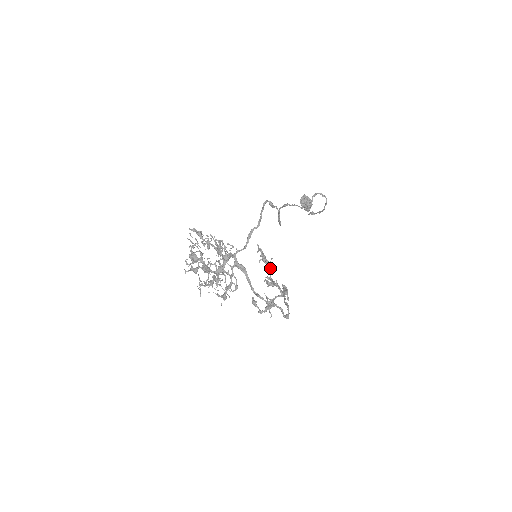
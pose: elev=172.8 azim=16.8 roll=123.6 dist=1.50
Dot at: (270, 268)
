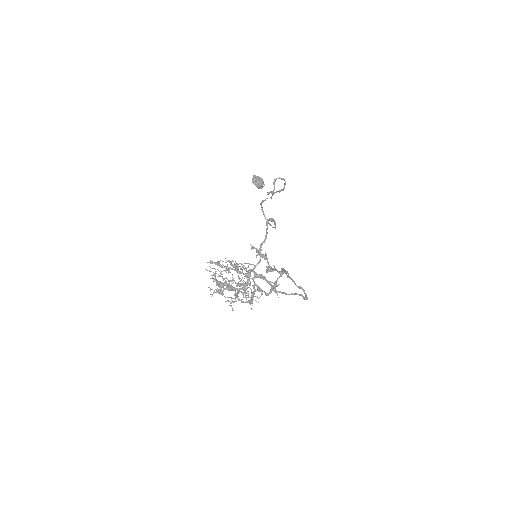
Dot at: (267, 259)
